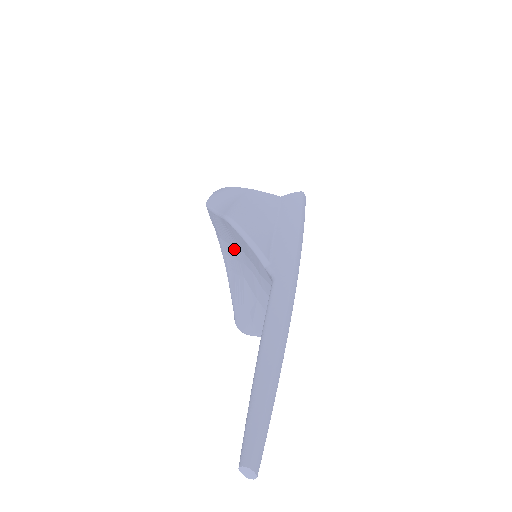
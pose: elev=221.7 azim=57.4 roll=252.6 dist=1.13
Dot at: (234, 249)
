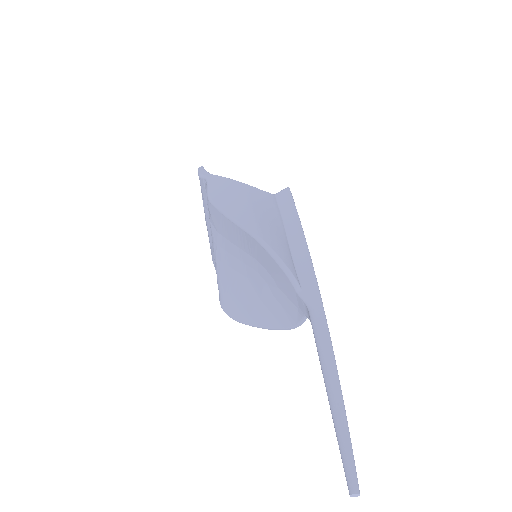
Dot at: (243, 253)
